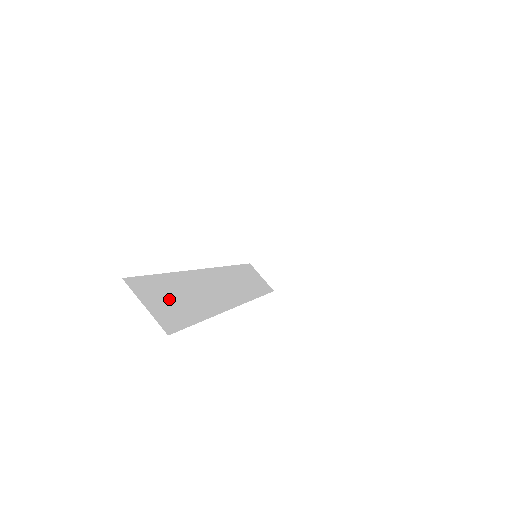
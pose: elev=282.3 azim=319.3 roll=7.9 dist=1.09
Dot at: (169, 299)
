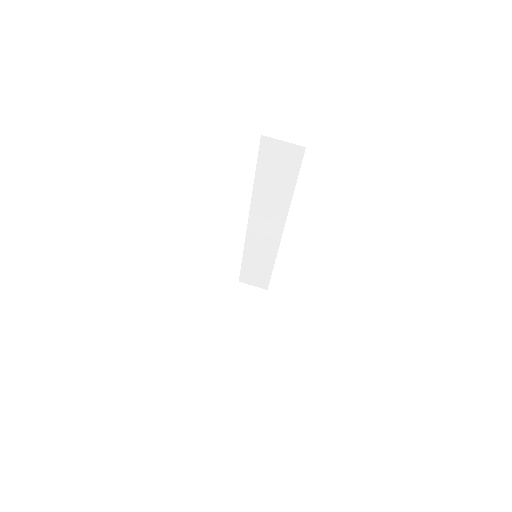
Dot at: occluded
